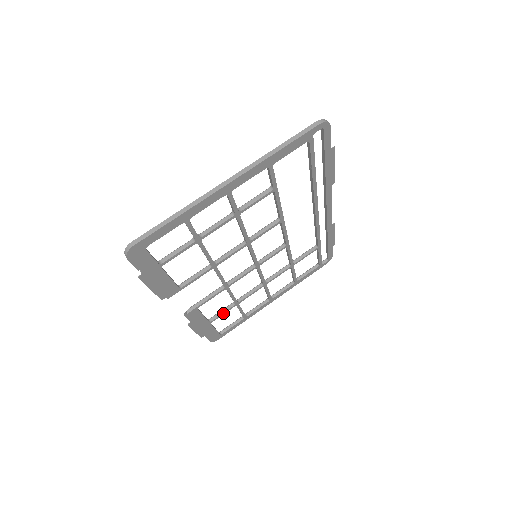
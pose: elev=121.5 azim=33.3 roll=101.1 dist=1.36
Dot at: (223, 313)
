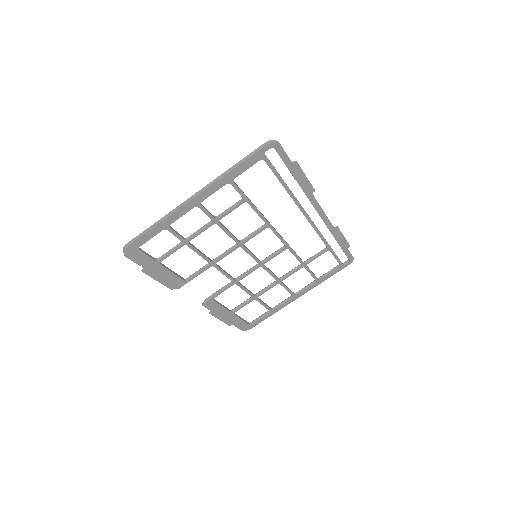
Dot at: (243, 305)
